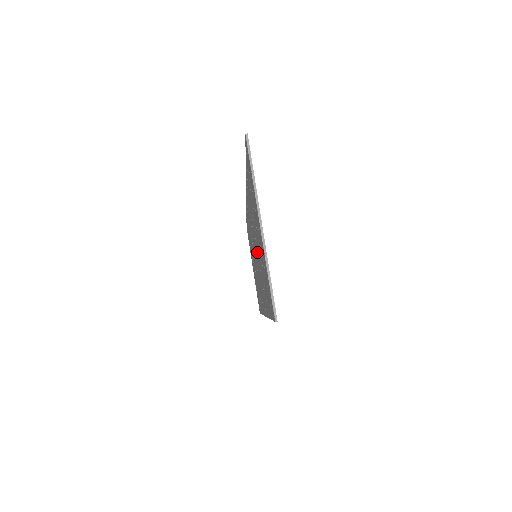
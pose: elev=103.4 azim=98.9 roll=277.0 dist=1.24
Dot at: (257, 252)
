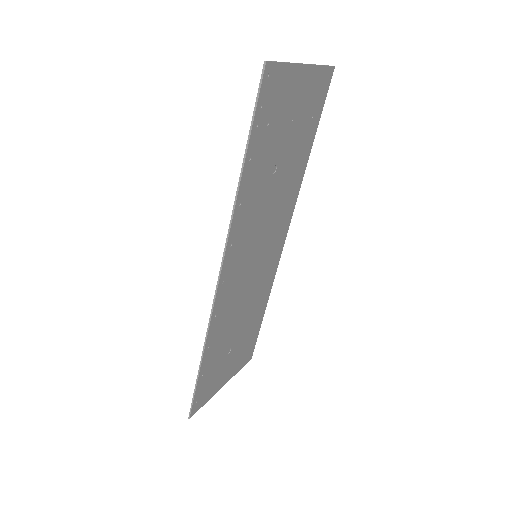
Dot at: (270, 188)
